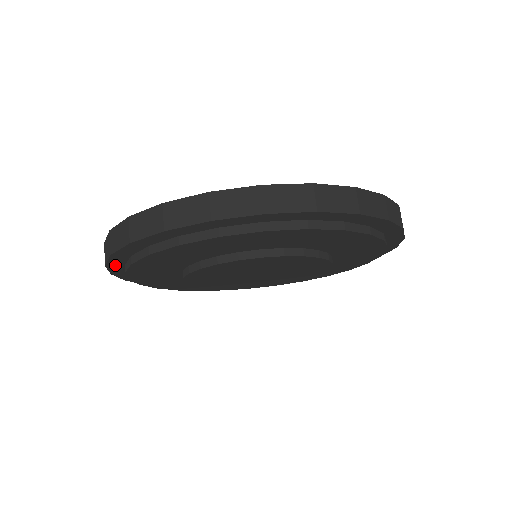
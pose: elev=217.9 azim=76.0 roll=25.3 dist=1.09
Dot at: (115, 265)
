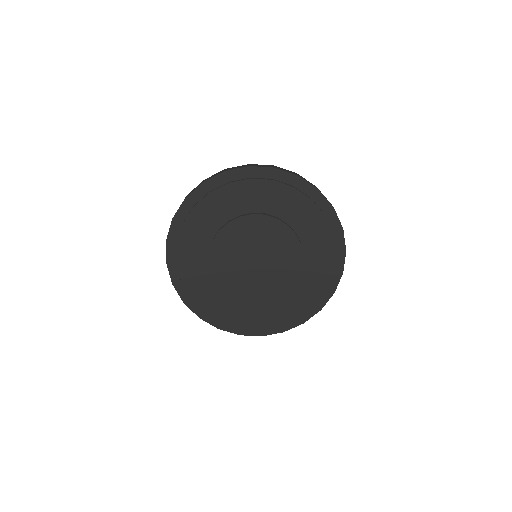
Dot at: (189, 202)
